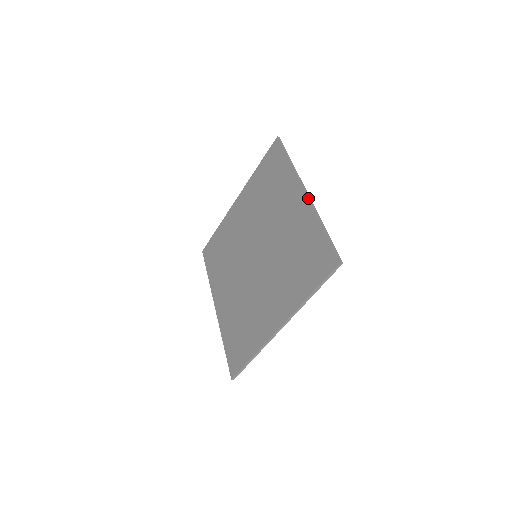
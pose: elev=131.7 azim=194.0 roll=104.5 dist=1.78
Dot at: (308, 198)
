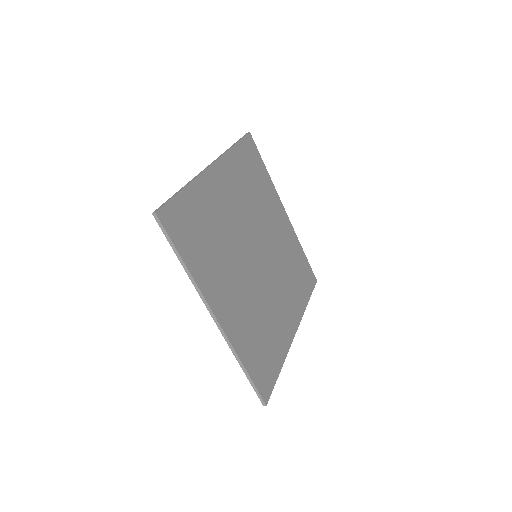
Dot at: (203, 170)
